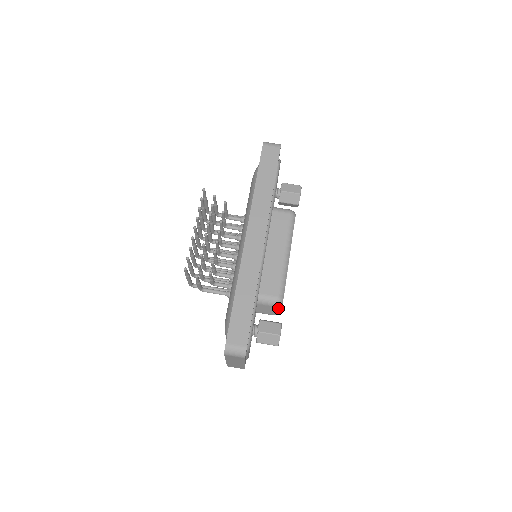
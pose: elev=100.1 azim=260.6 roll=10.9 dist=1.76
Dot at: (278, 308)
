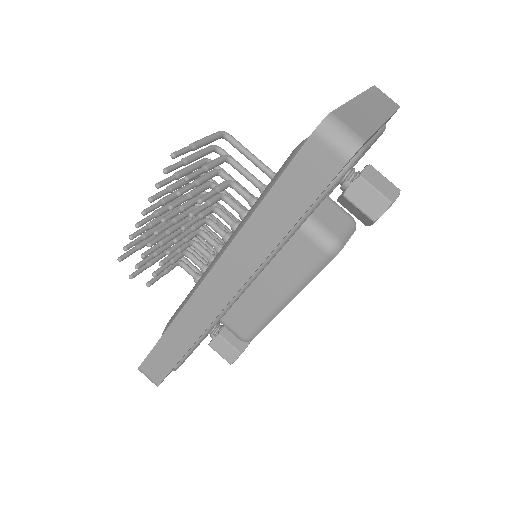
Dot at: occluded
